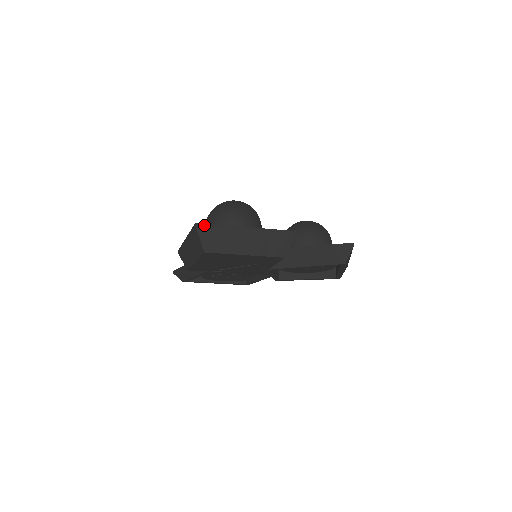
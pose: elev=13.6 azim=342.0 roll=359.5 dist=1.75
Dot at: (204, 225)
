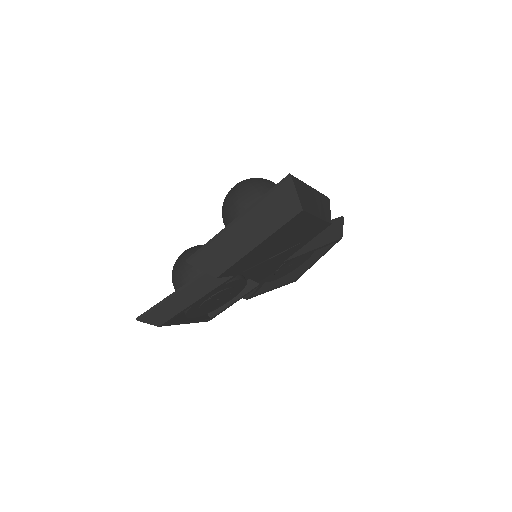
Dot at: (294, 177)
